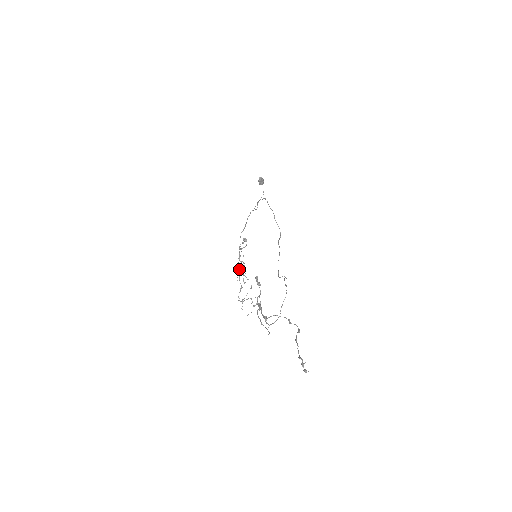
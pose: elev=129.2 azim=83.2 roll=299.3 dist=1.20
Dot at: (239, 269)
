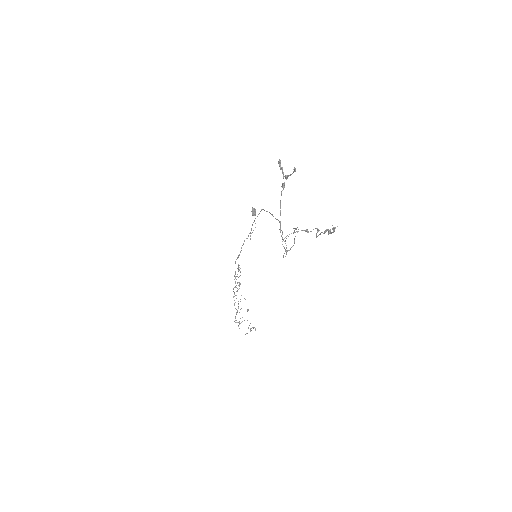
Dot at: (234, 296)
